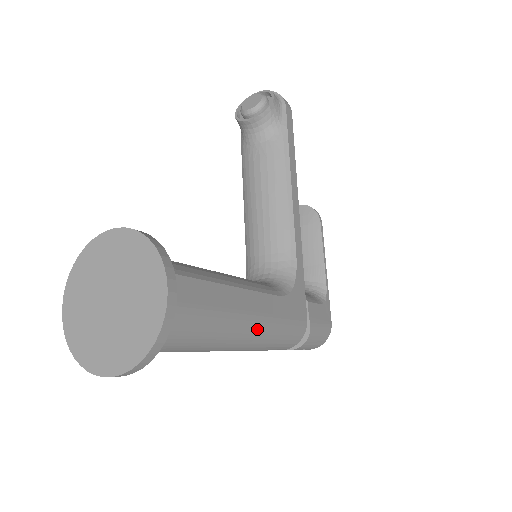
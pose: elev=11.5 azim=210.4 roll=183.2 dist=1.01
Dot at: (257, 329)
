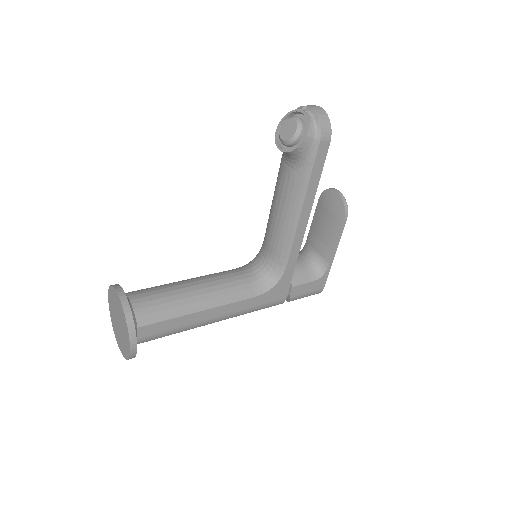
Dot at: (224, 319)
